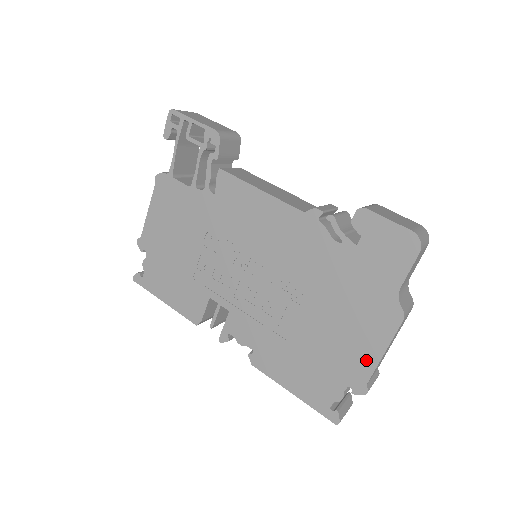
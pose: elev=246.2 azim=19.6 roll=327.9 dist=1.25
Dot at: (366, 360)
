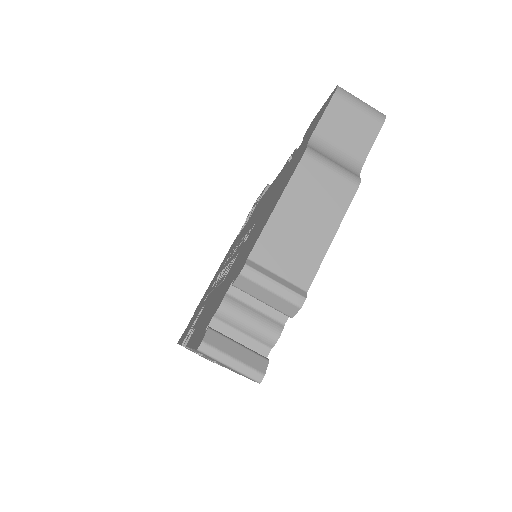
Dot at: (260, 230)
